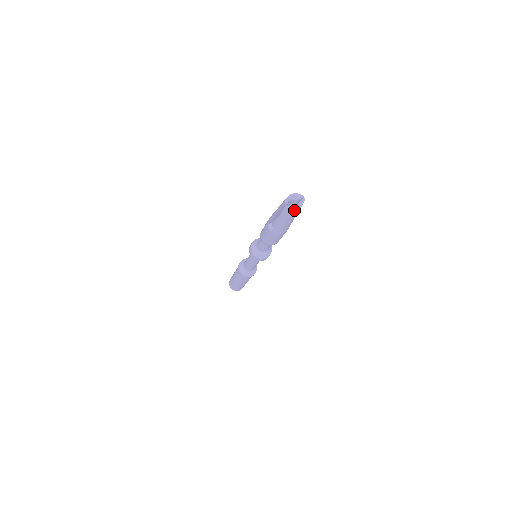
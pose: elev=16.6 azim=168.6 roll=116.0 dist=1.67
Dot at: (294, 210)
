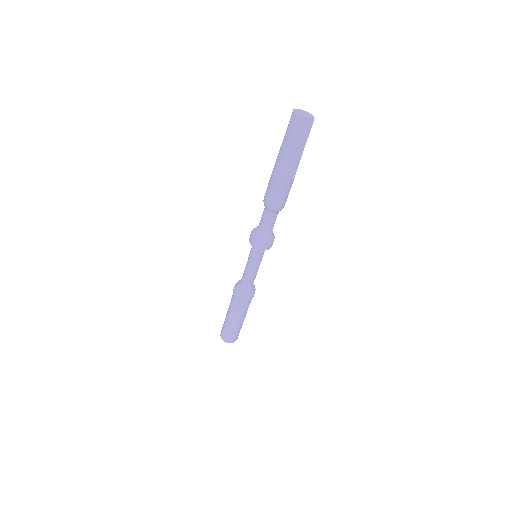
Dot at: (297, 120)
